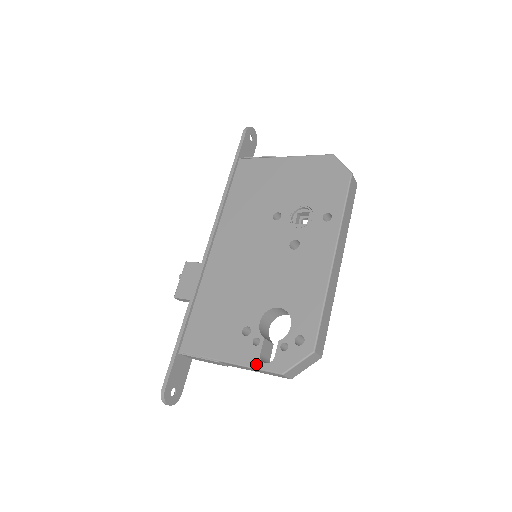
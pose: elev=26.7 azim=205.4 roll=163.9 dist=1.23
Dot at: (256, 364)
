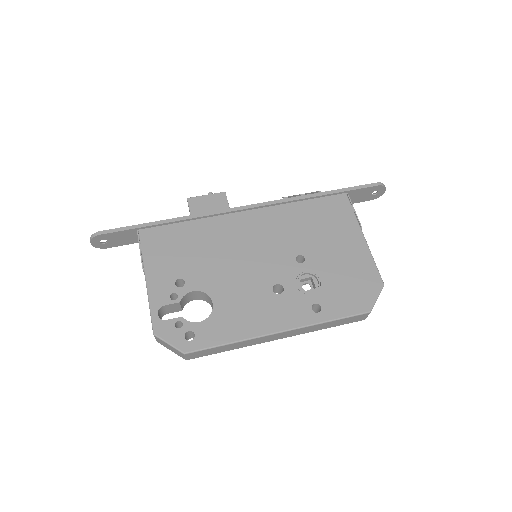
Dot at: (154, 306)
